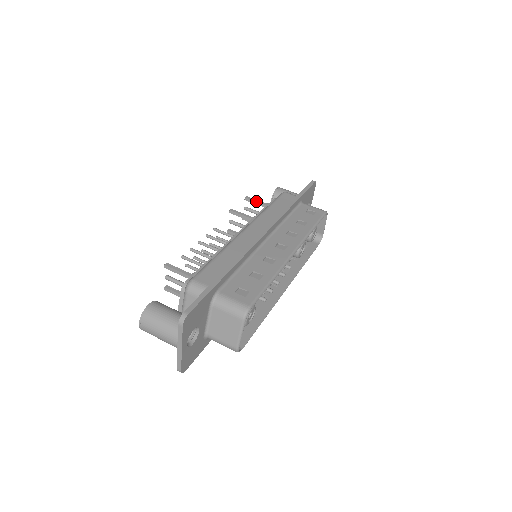
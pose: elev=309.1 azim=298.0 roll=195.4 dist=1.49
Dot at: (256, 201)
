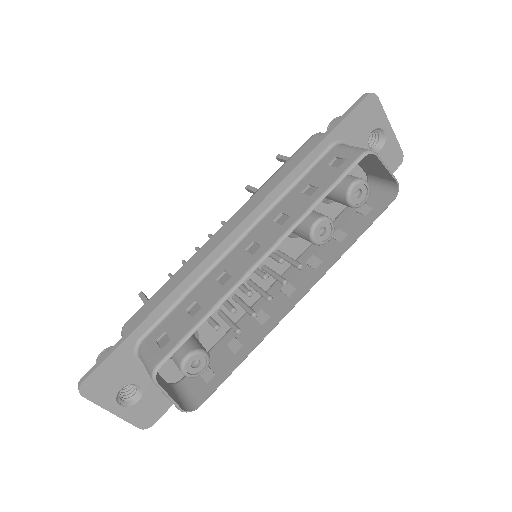
Dot at: (285, 160)
